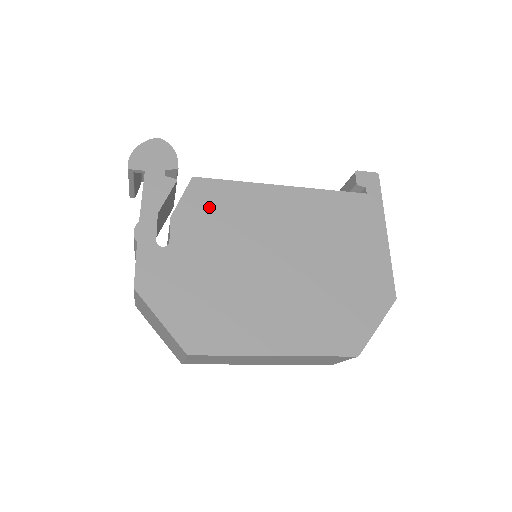
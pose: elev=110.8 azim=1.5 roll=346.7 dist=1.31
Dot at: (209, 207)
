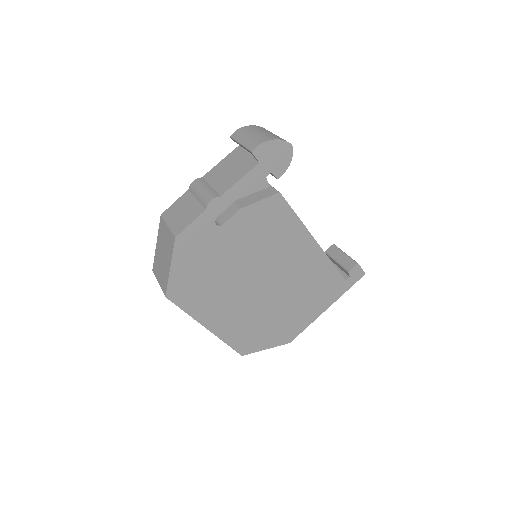
Dot at: (266, 221)
